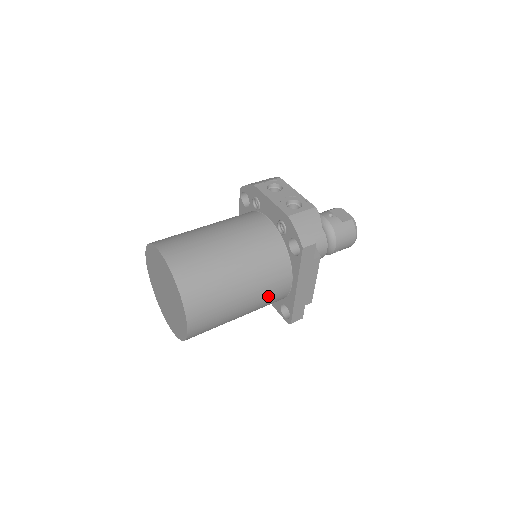
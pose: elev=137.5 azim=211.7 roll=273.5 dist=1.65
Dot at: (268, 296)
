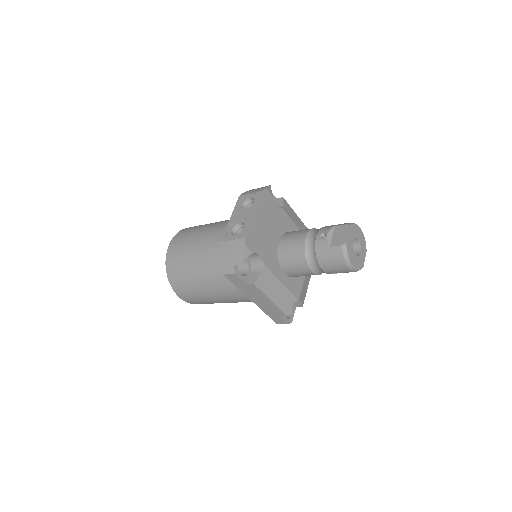
Dot at: (236, 297)
